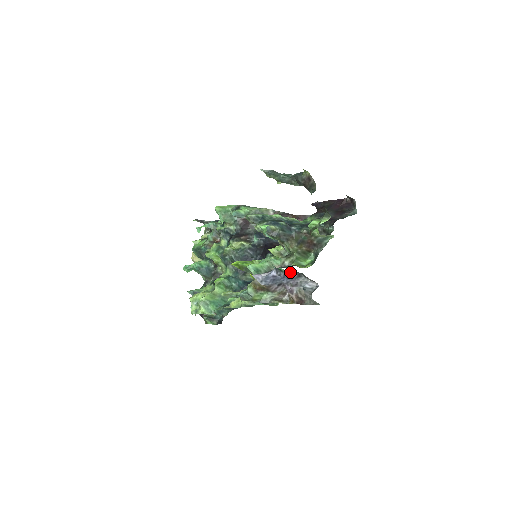
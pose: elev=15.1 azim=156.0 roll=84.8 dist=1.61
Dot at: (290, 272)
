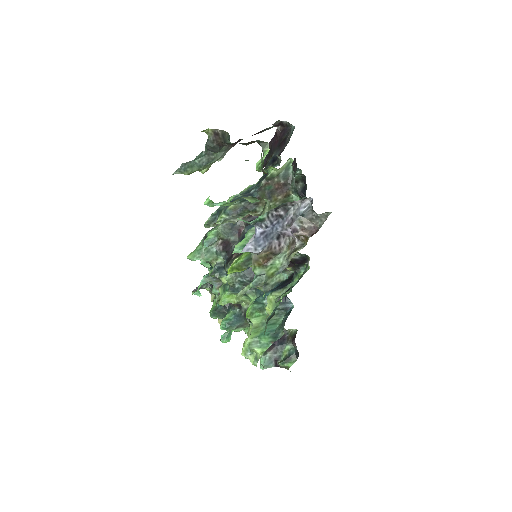
Dot at: (272, 214)
